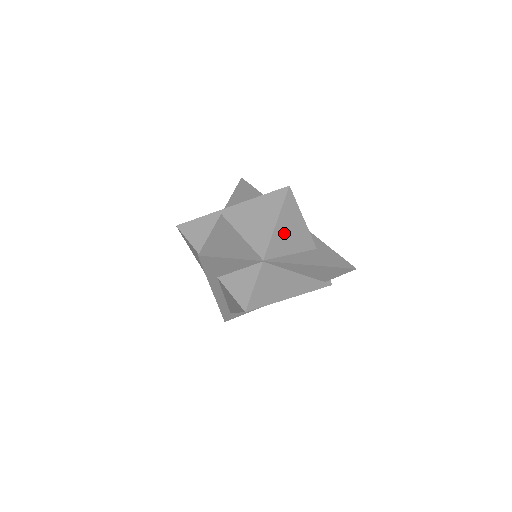
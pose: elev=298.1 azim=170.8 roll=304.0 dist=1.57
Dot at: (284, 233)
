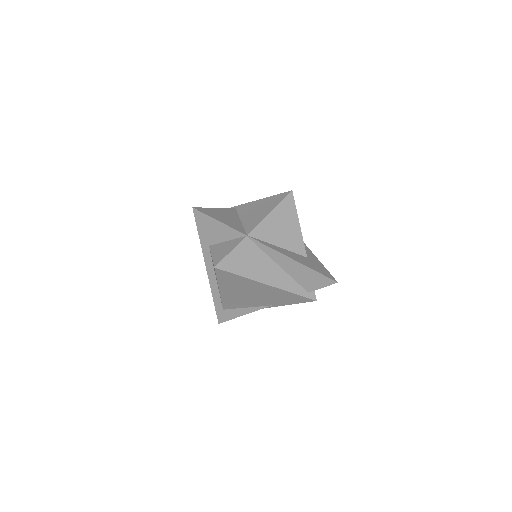
Dot at: (275, 225)
